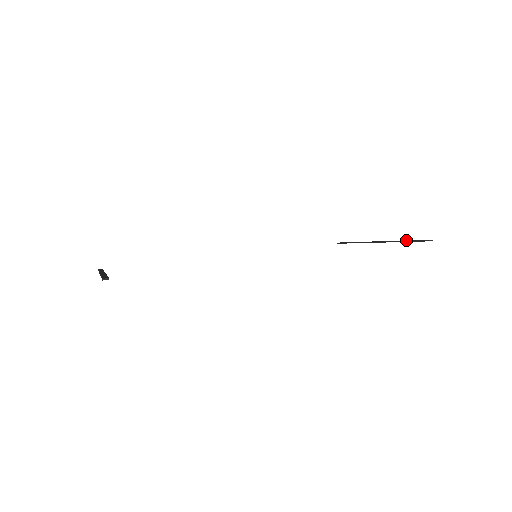
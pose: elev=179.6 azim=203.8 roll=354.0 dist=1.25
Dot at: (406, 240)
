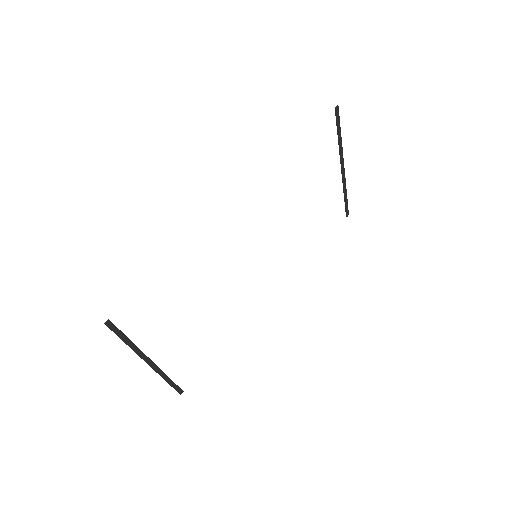
Dot at: (339, 135)
